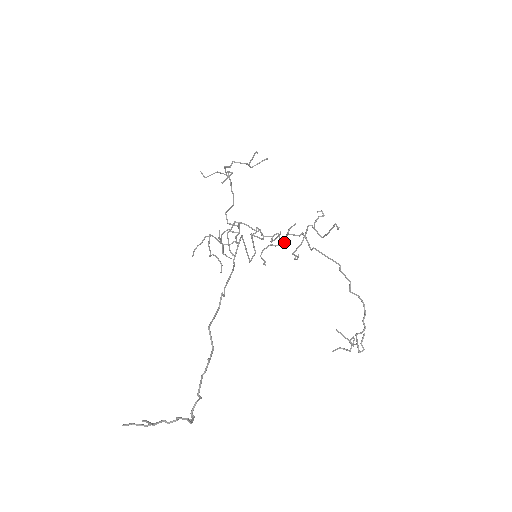
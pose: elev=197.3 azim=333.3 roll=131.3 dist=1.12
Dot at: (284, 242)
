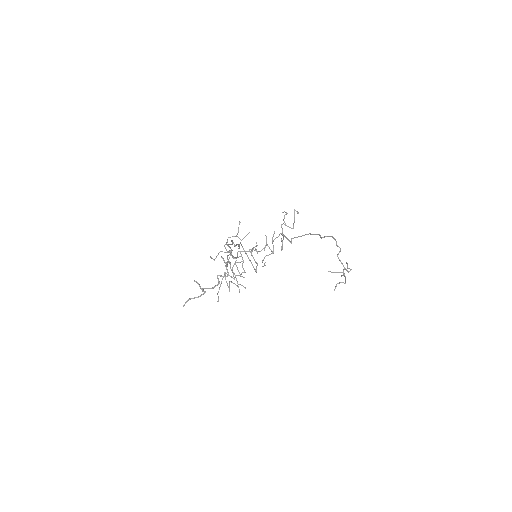
Dot at: occluded
